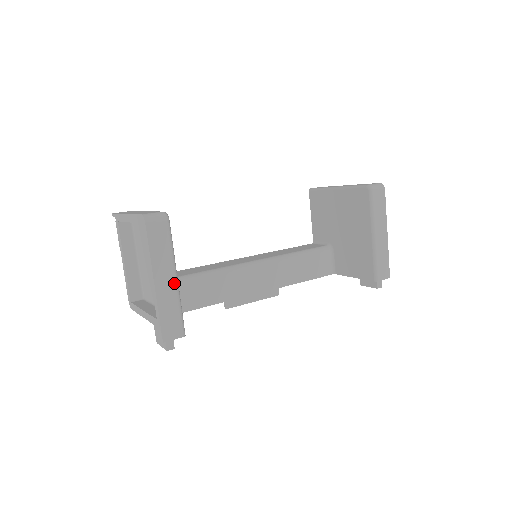
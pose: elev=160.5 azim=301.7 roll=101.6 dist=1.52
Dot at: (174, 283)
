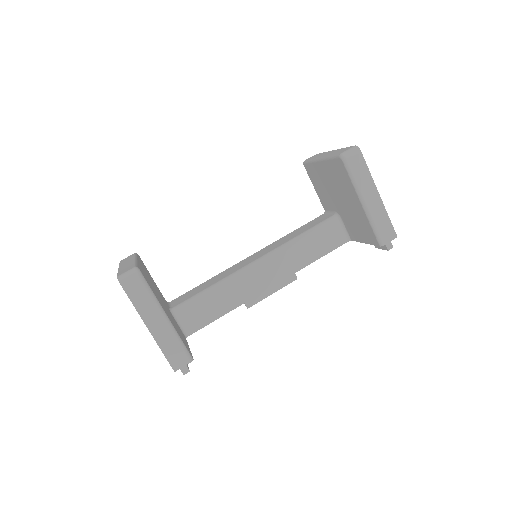
Dot at: (165, 323)
